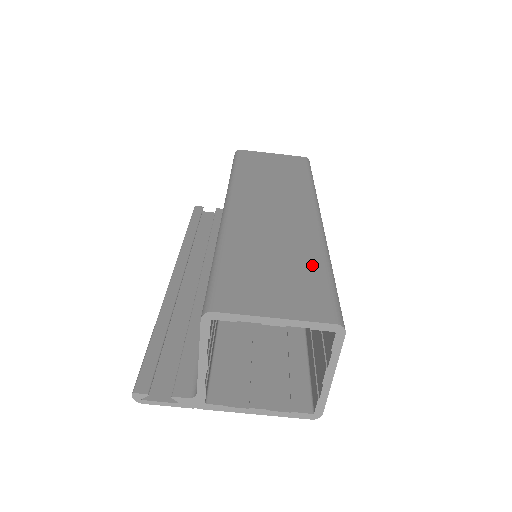
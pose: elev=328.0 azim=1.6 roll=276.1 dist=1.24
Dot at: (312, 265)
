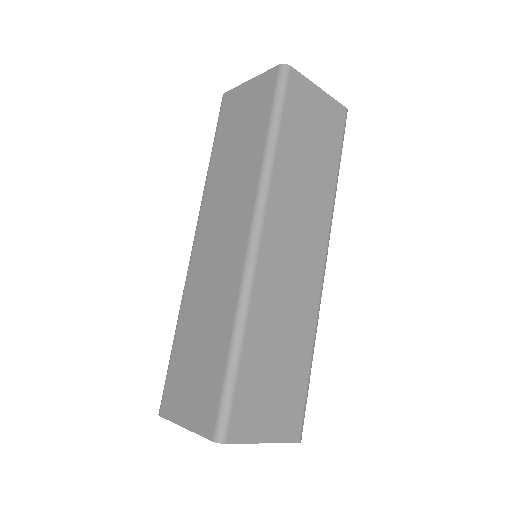
Dot at: (220, 348)
